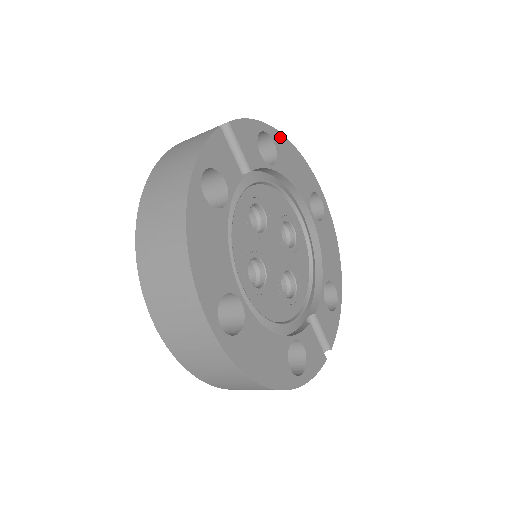
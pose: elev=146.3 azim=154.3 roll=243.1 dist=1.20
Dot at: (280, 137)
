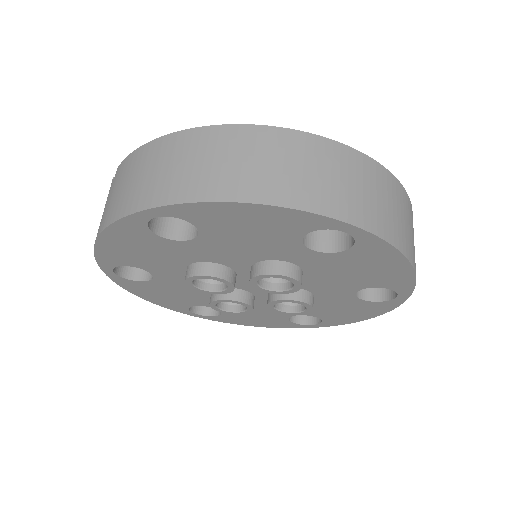
Dot at: occluded
